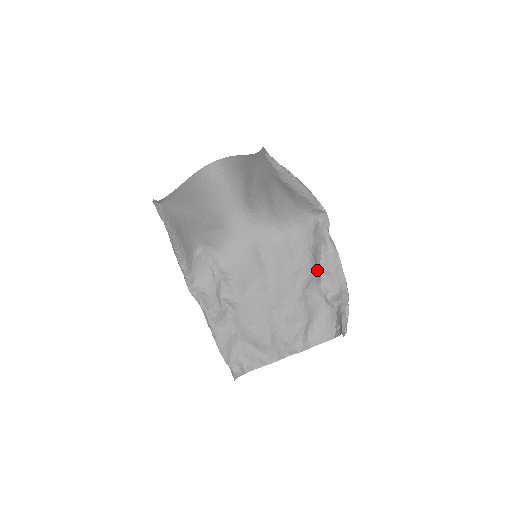
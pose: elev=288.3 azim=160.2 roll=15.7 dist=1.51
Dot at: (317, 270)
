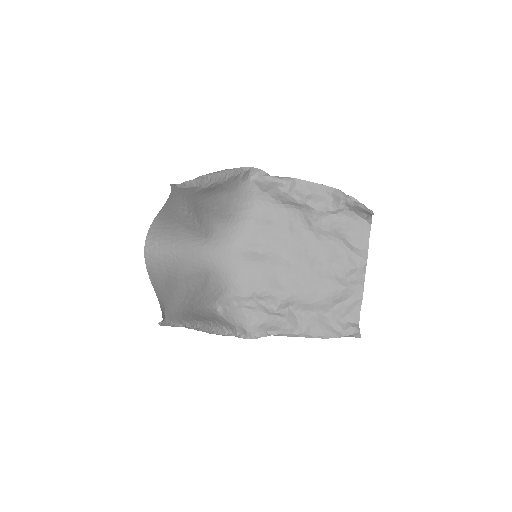
Dot at: (300, 206)
